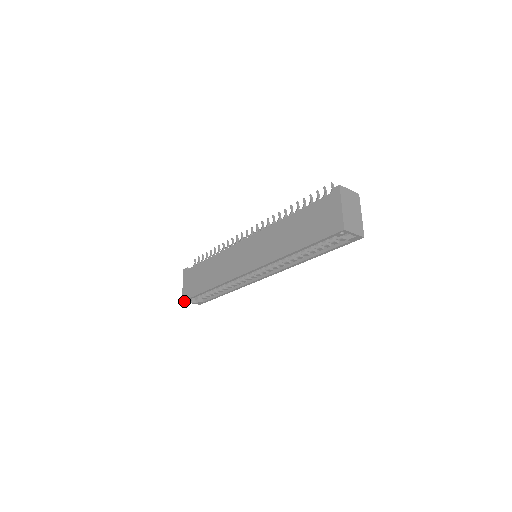
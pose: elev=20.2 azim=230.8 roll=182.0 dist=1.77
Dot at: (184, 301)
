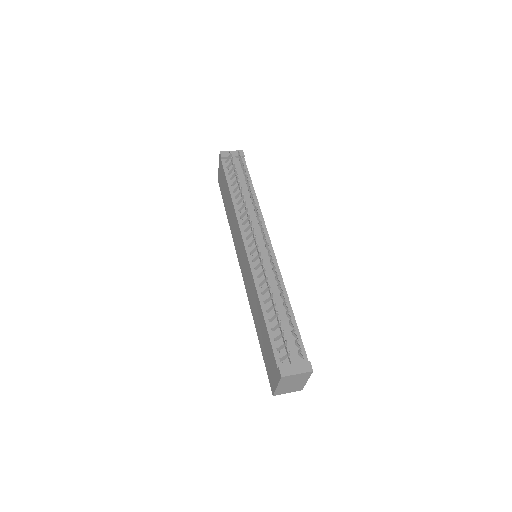
Dot at: occluded
